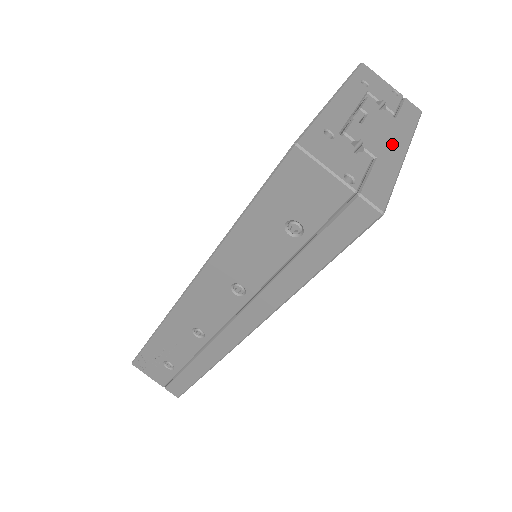
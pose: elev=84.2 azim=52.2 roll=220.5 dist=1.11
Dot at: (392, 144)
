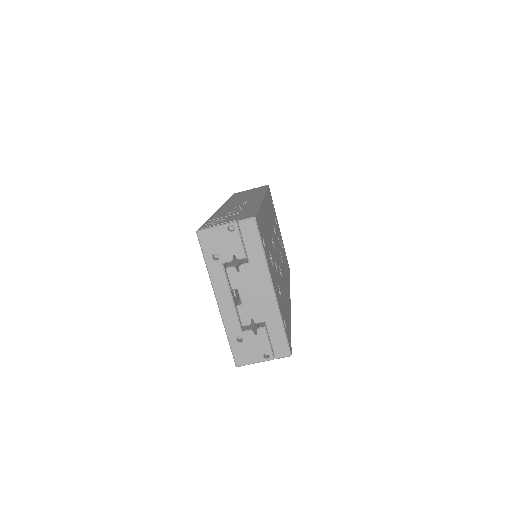
Dot at: (263, 295)
